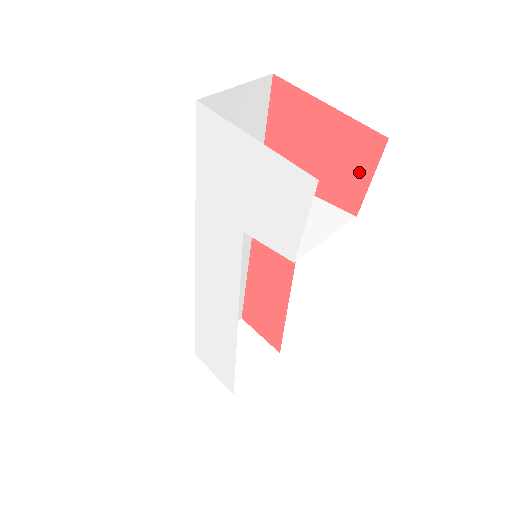
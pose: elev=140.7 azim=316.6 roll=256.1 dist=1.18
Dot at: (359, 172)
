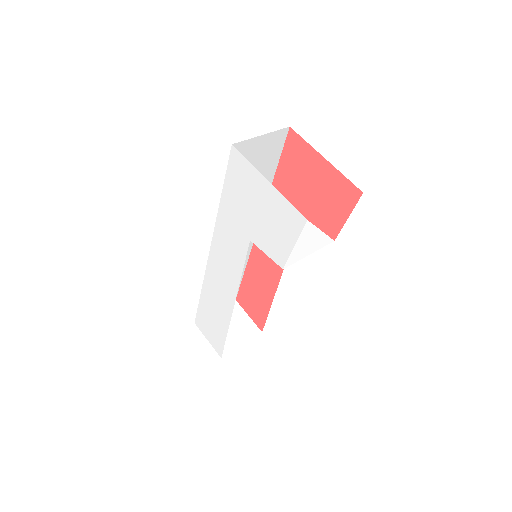
Dot at: (340, 210)
